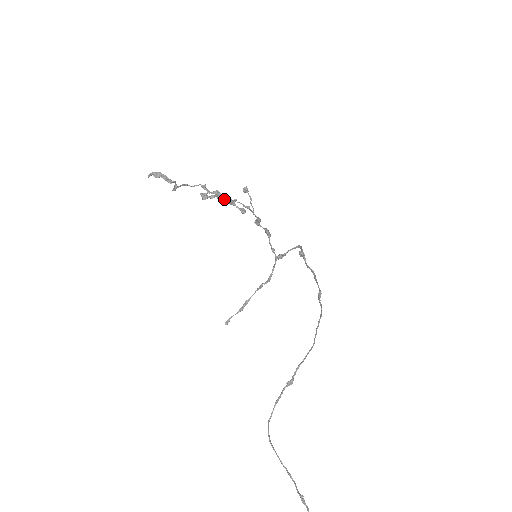
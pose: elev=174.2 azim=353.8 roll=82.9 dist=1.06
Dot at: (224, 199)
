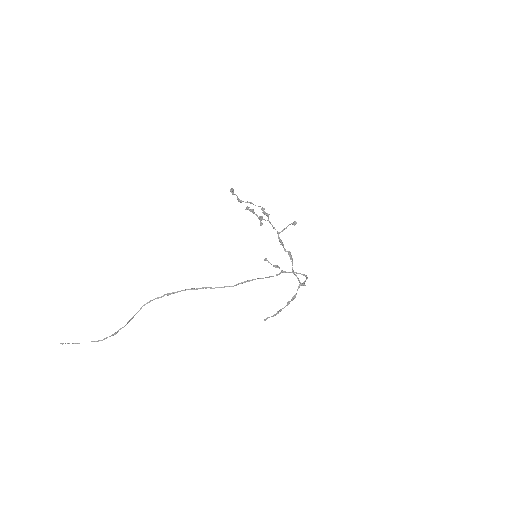
Dot at: occluded
